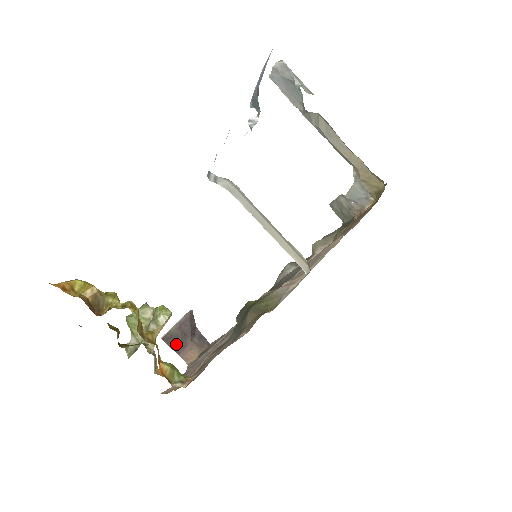
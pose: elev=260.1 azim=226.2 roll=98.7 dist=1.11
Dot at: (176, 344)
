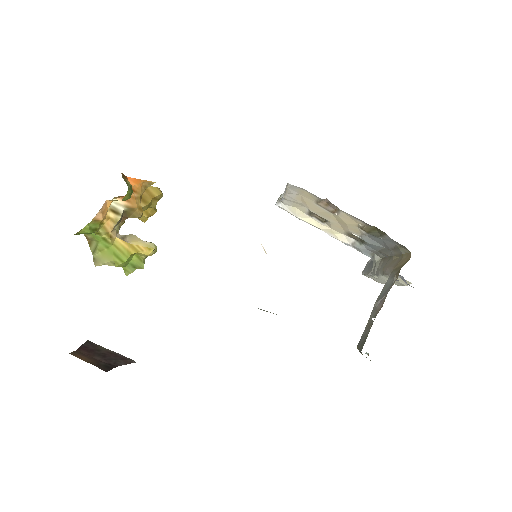
Dot at: (88, 349)
